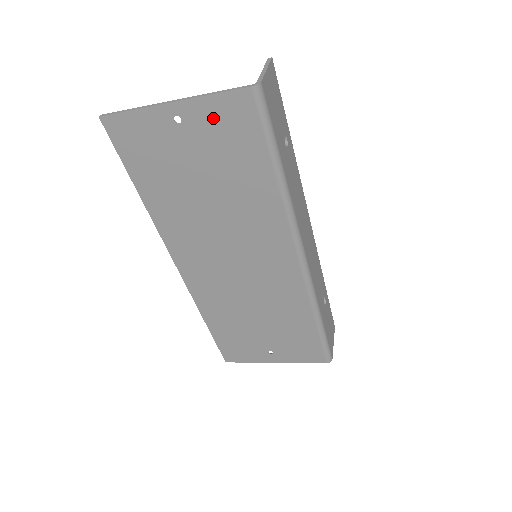
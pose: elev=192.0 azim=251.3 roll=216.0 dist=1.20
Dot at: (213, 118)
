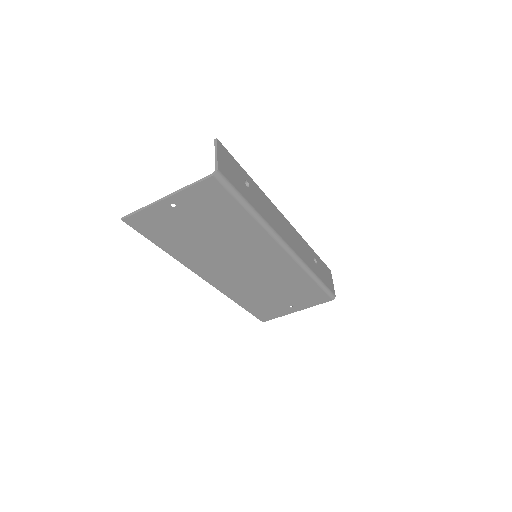
Dot at: (195, 198)
